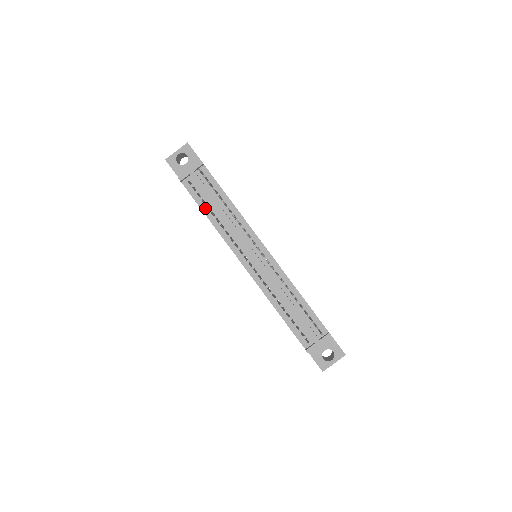
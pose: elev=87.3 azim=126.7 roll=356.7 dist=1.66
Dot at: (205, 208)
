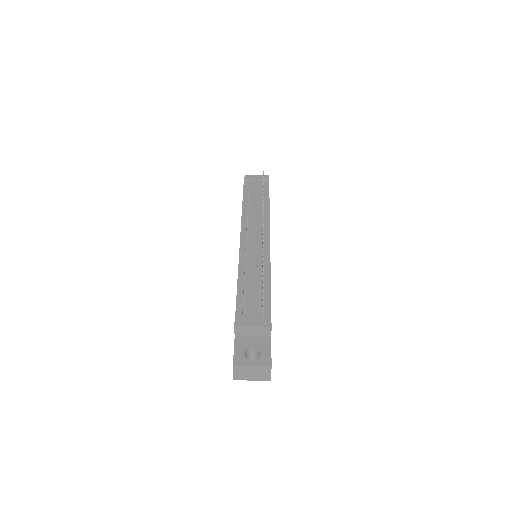
Dot at: (246, 200)
